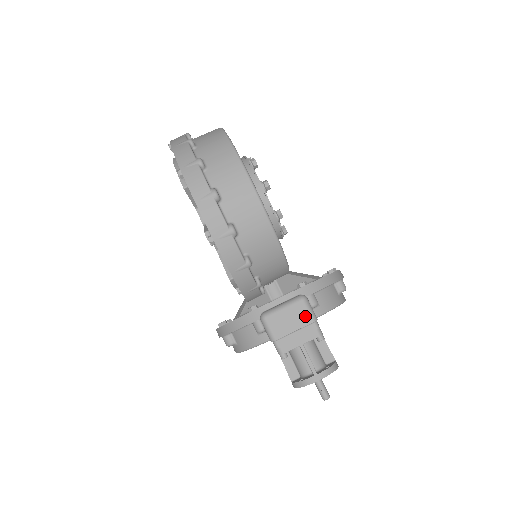
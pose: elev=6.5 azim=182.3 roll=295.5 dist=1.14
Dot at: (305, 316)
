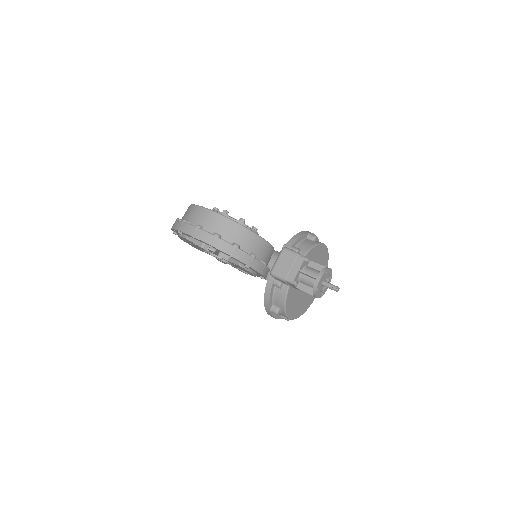
Dot at: (290, 255)
